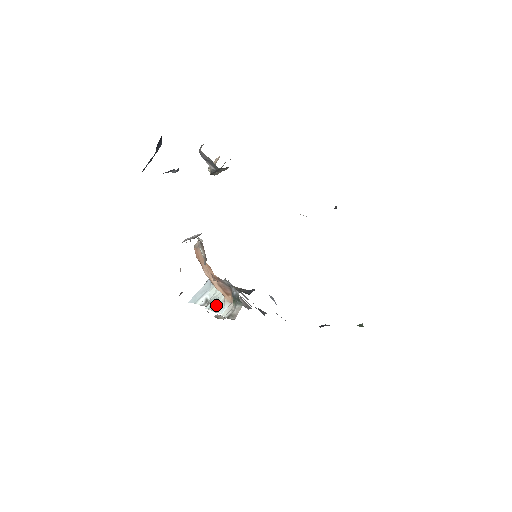
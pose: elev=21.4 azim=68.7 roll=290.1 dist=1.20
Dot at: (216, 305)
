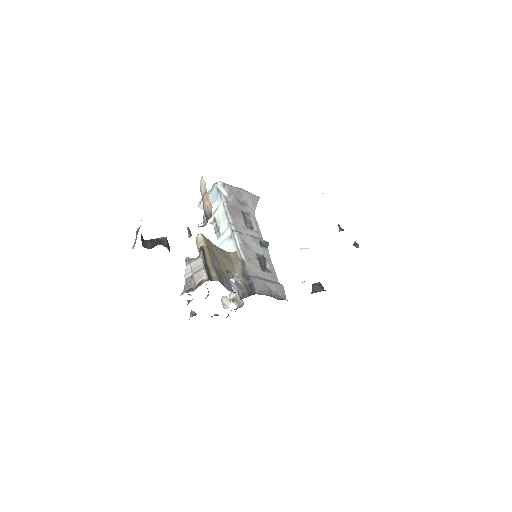
Dot at: occluded
